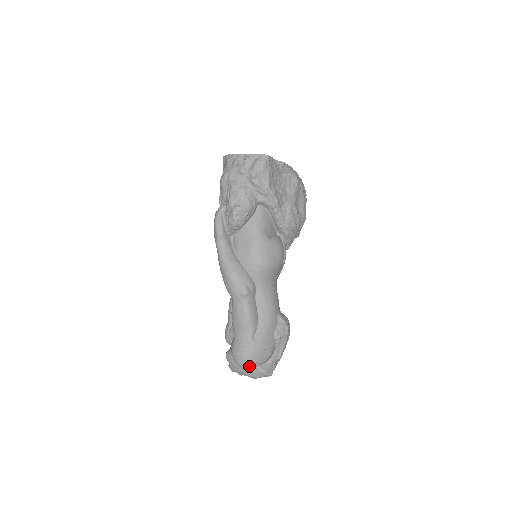
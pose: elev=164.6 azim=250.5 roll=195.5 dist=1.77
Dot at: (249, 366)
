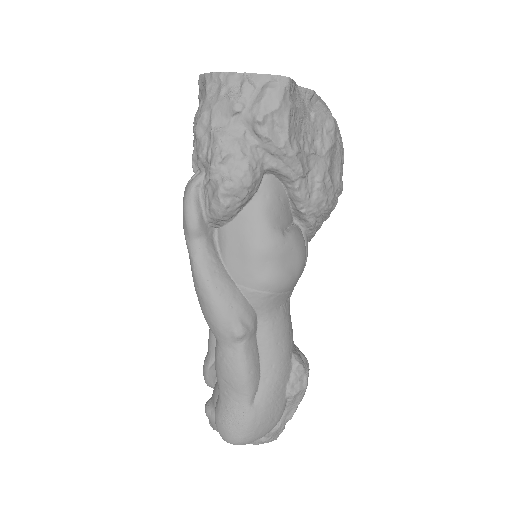
Dot at: (244, 444)
